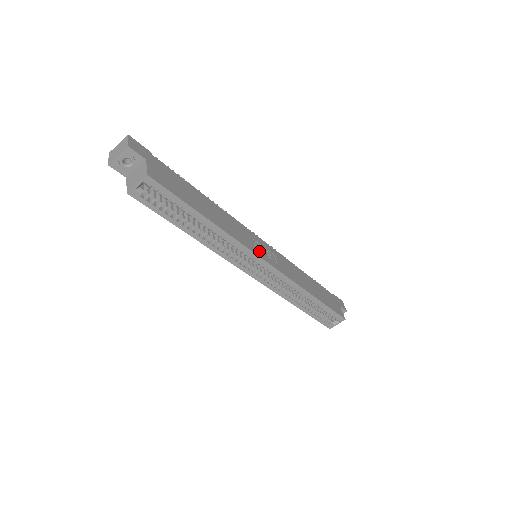
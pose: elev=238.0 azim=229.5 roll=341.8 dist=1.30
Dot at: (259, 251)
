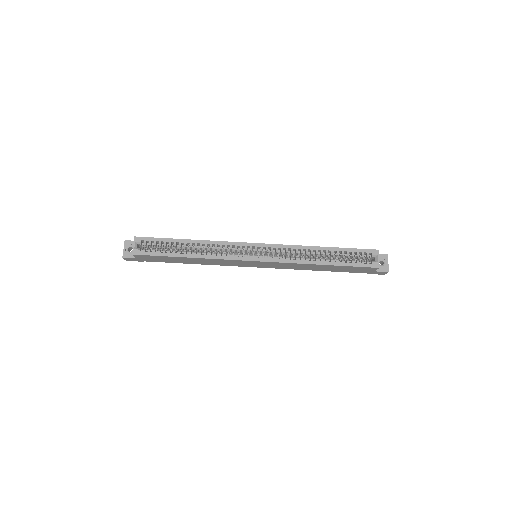
Dot at: occluded
